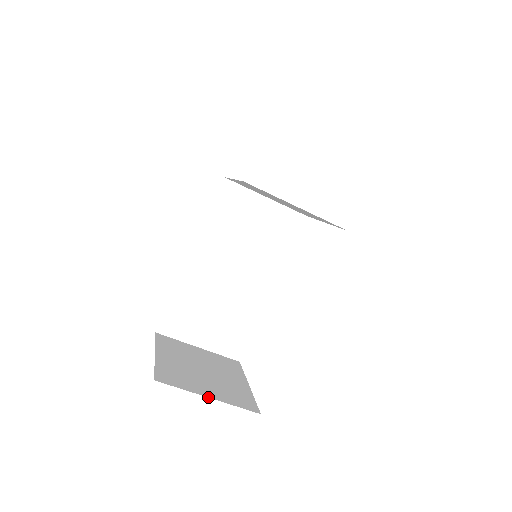
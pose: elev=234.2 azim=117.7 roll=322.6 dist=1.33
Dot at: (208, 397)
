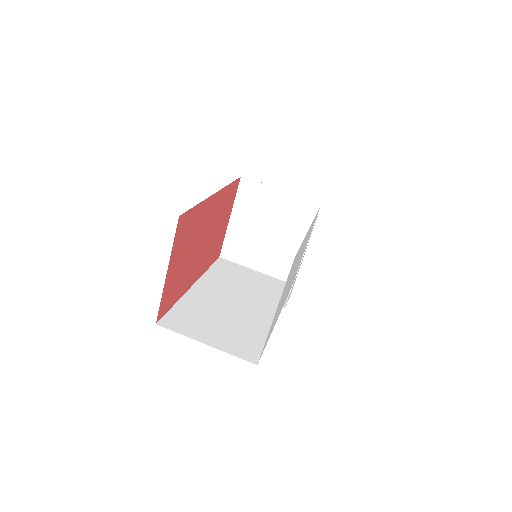
Dot at: occluded
